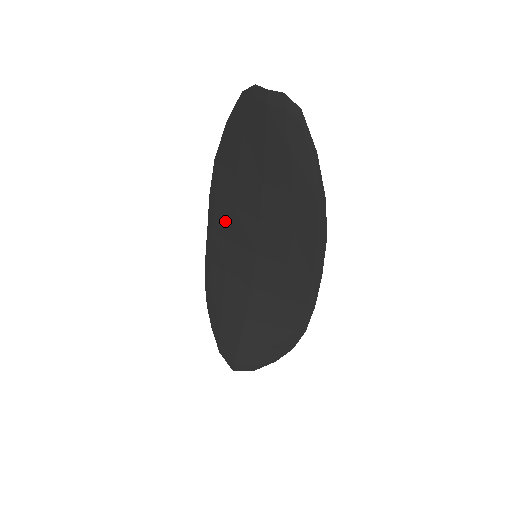
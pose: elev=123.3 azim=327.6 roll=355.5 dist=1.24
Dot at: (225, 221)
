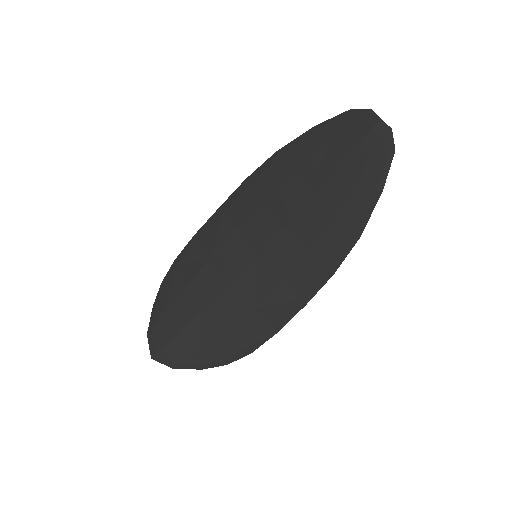
Dot at: (245, 210)
